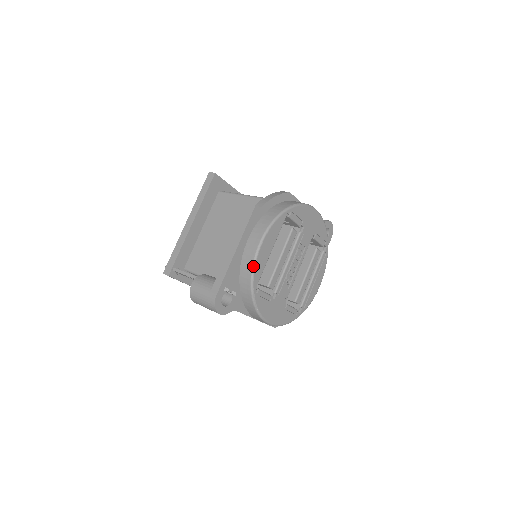
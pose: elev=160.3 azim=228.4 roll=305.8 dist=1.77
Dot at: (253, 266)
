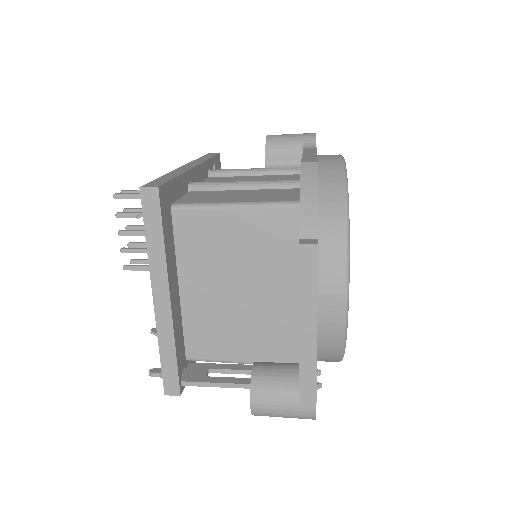
Dot at: (345, 335)
